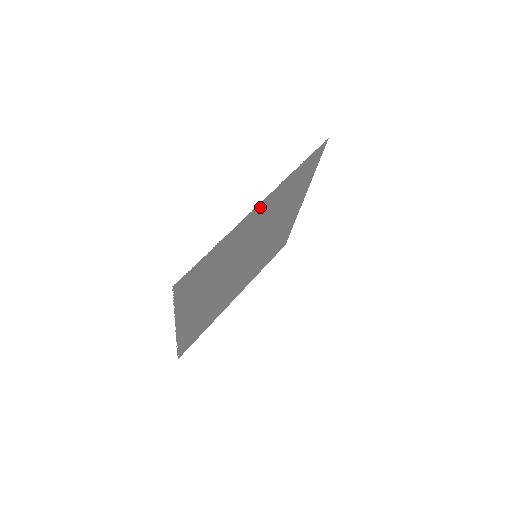
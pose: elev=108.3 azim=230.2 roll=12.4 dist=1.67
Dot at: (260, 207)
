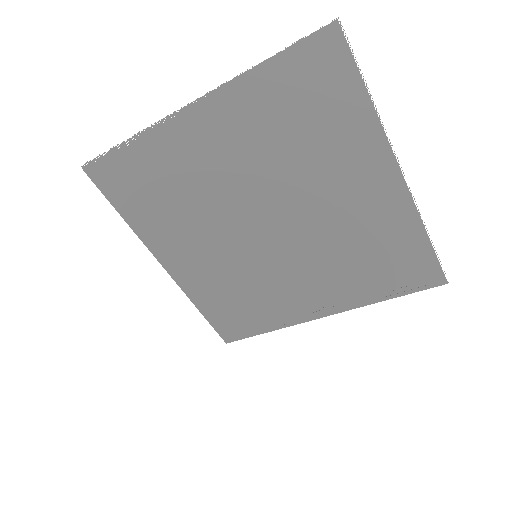
Dot at: (390, 181)
